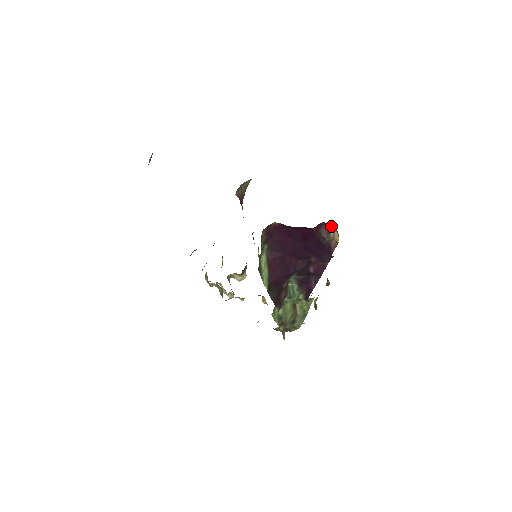
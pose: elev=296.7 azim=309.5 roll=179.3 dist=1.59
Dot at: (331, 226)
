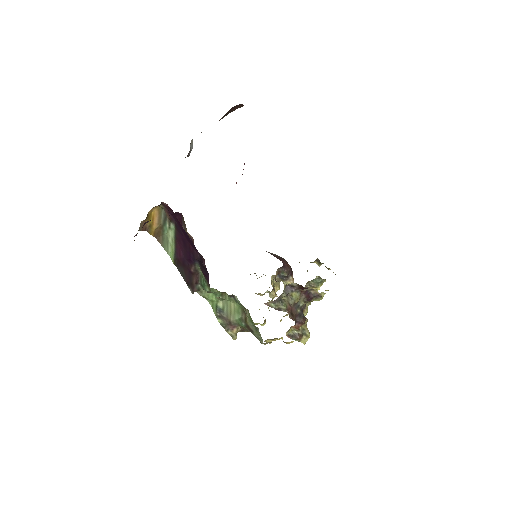
Dot at: (183, 218)
